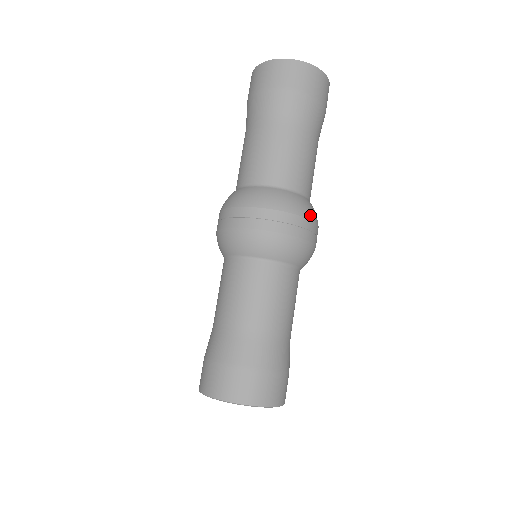
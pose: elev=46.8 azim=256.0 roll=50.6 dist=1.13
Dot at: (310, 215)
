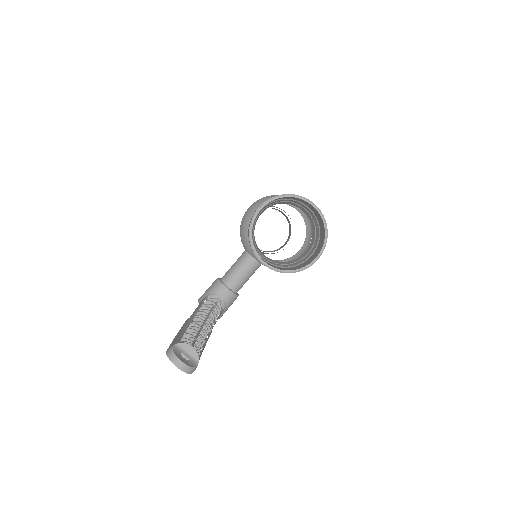
Dot at: occluded
